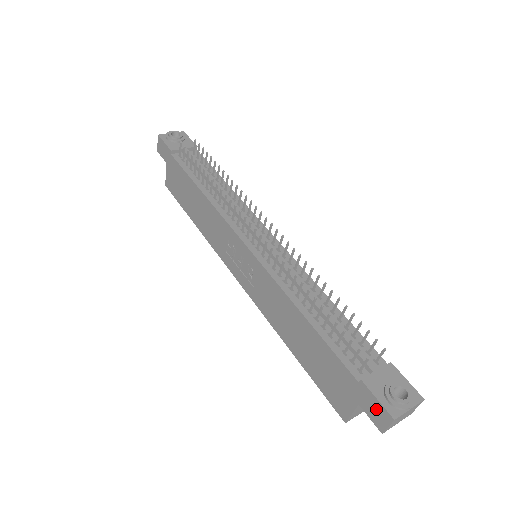
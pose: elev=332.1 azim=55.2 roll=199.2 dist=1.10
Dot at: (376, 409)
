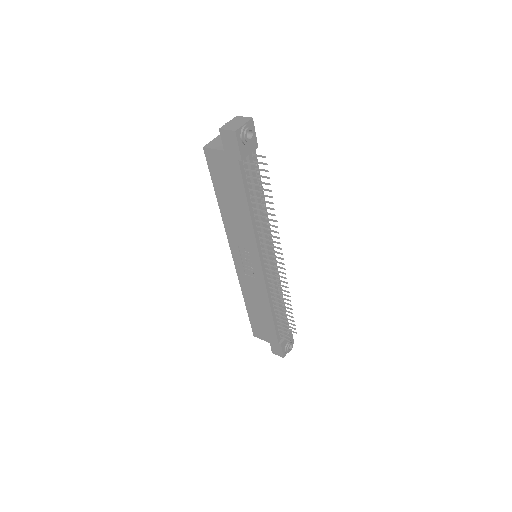
Dot at: (278, 351)
